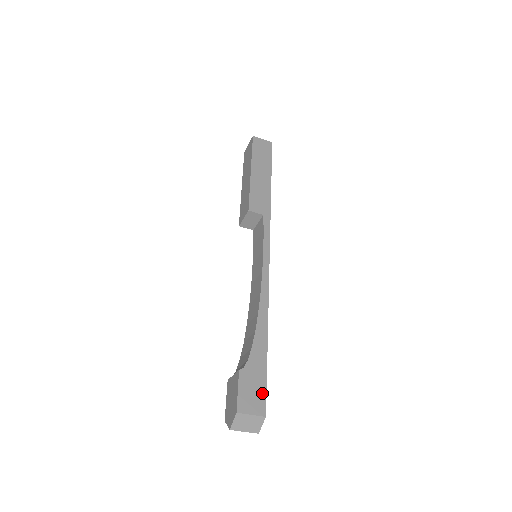
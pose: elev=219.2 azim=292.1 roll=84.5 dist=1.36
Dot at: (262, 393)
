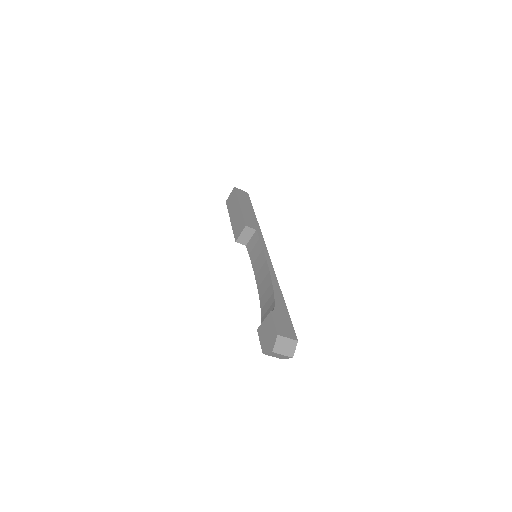
Dot at: (291, 327)
